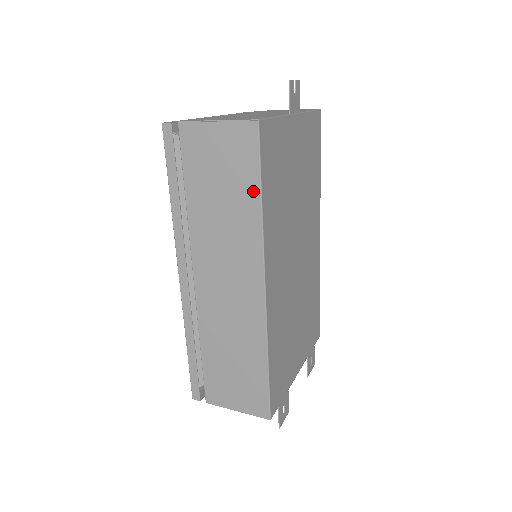
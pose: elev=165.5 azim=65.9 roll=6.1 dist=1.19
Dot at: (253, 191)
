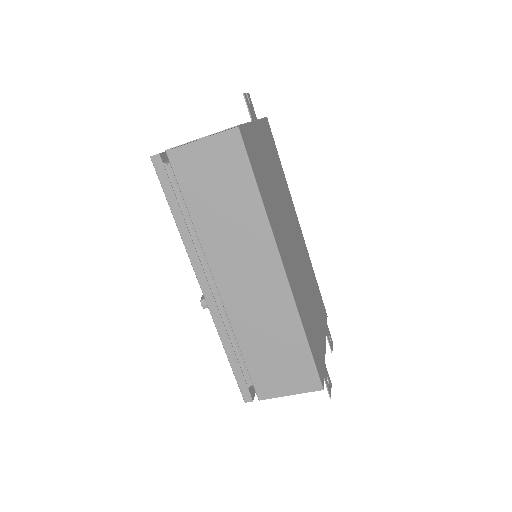
Dot at: (250, 187)
